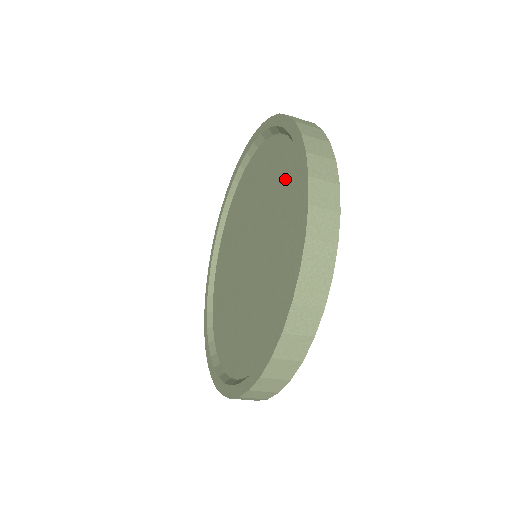
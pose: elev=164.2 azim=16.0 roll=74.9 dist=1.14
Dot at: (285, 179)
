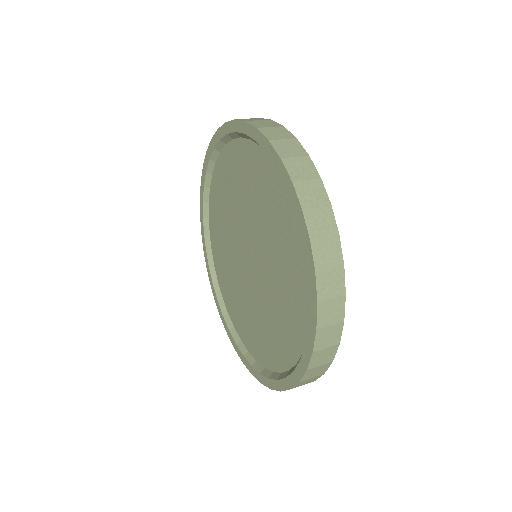
Dot at: (271, 195)
